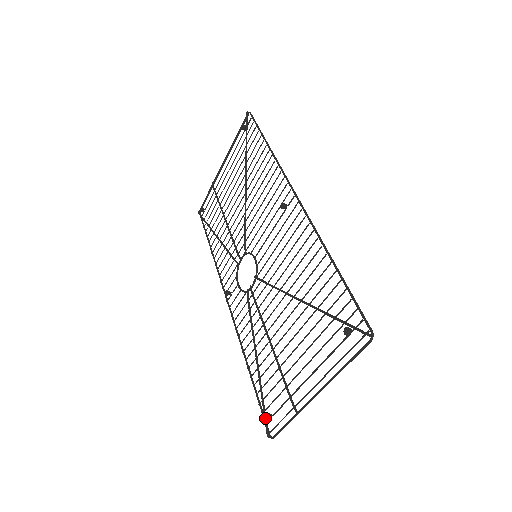
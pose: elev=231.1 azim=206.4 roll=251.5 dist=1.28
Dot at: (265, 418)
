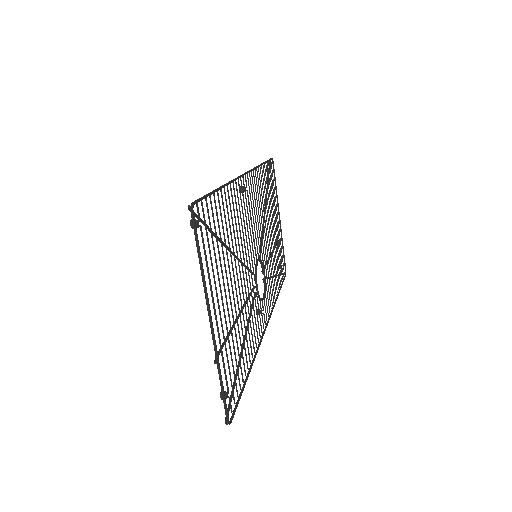
Dot at: (229, 403)
